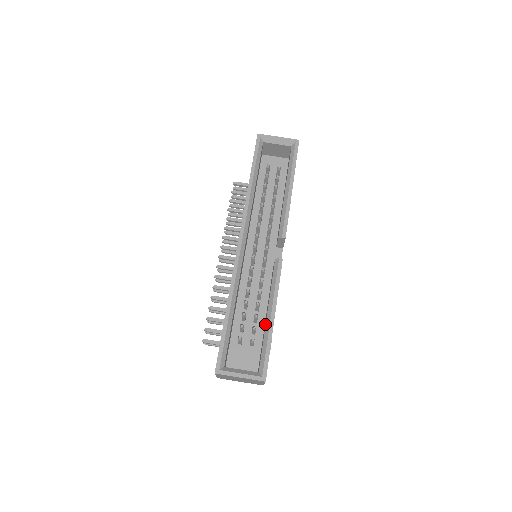
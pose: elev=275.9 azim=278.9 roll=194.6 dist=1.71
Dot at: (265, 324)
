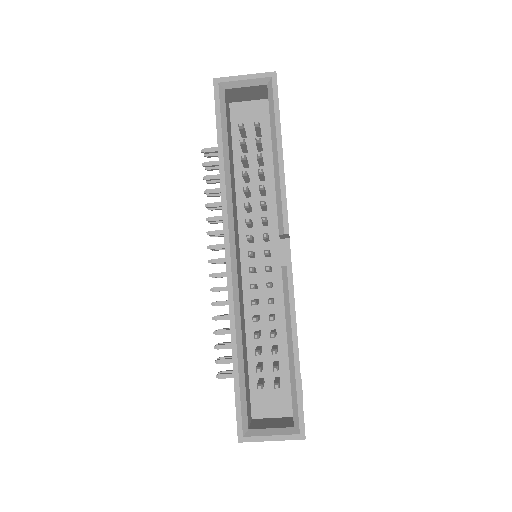
Dot at: occluded
